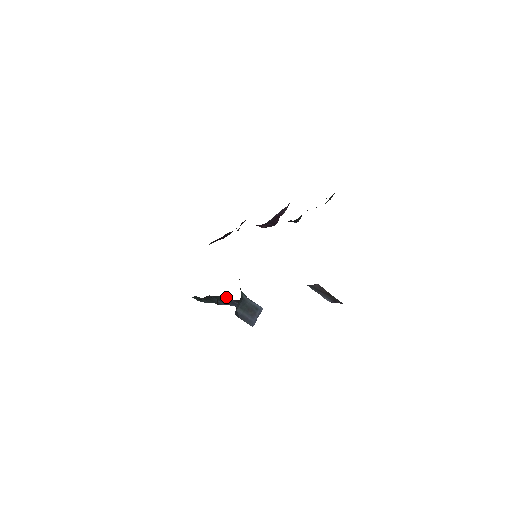
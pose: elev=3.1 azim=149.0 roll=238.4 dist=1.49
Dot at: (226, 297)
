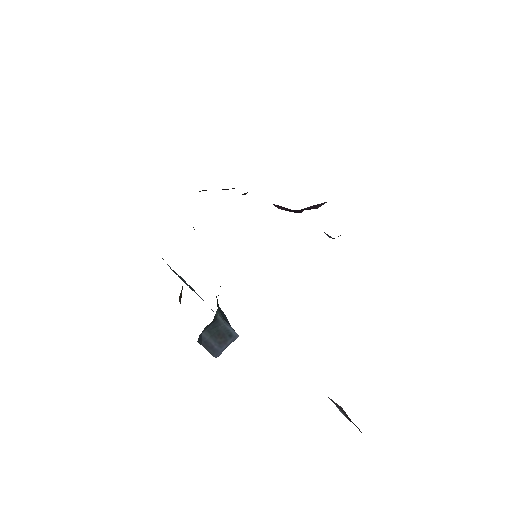
Dot at: occluded
